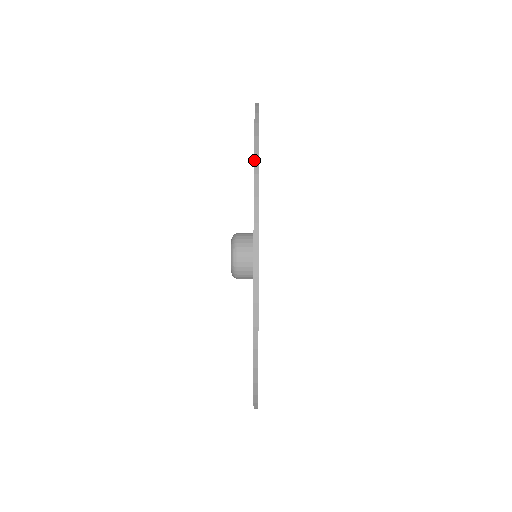
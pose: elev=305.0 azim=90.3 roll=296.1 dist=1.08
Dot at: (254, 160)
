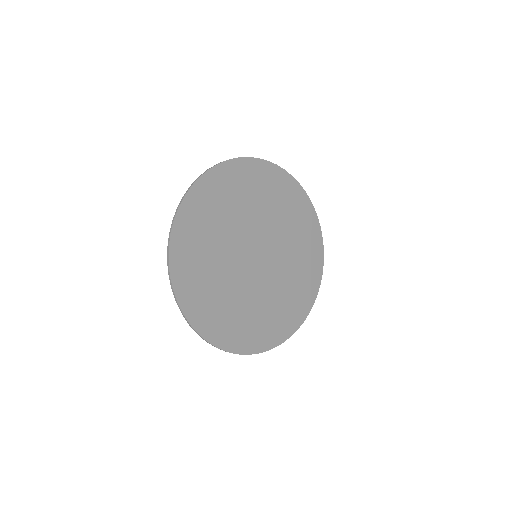
Dot at: (223, 161)
